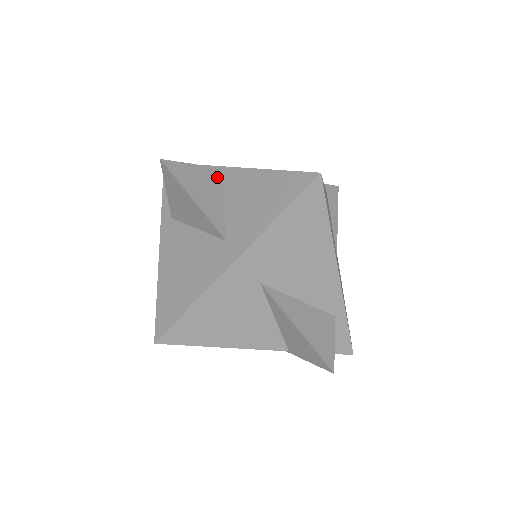
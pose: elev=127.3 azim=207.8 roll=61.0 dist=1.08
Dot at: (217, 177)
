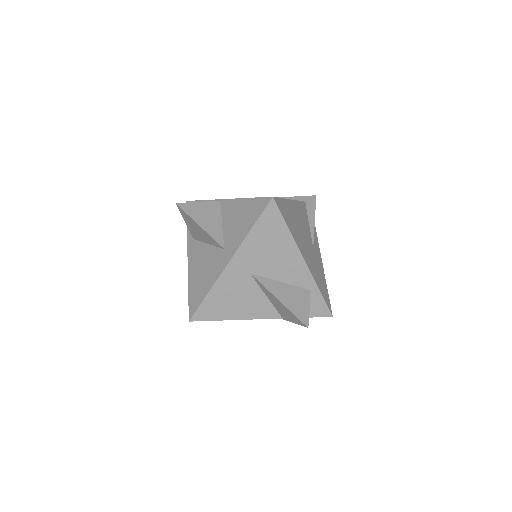
Dot at: (216, 207)
